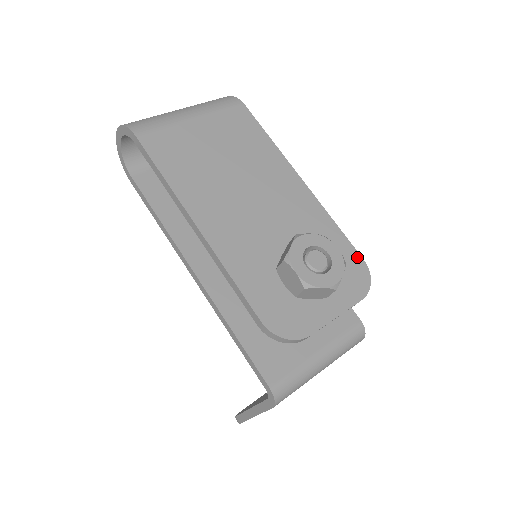
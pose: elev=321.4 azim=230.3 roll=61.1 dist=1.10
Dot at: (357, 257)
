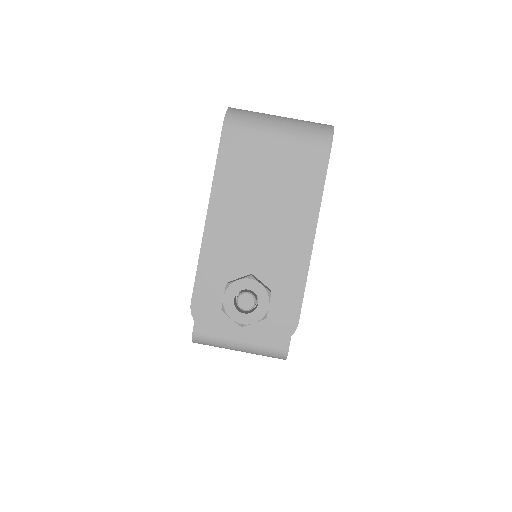
Dot at: (295, 318)
